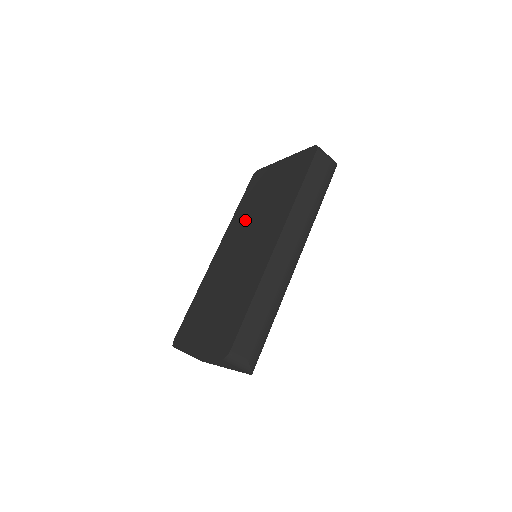
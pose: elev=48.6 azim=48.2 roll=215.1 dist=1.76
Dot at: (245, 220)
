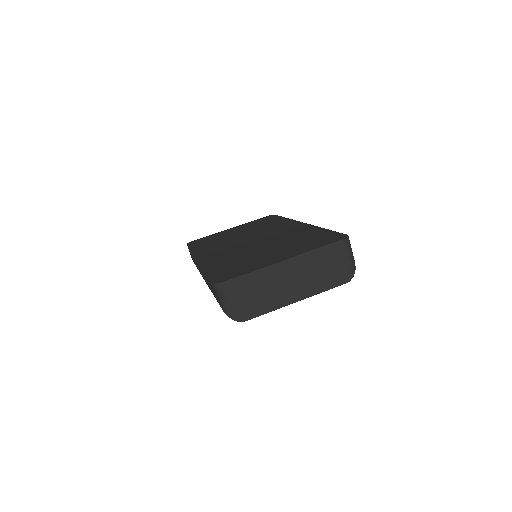
Dot at: (224, 242)
